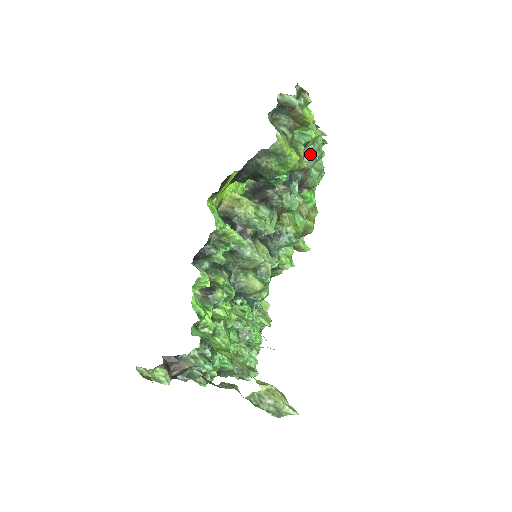
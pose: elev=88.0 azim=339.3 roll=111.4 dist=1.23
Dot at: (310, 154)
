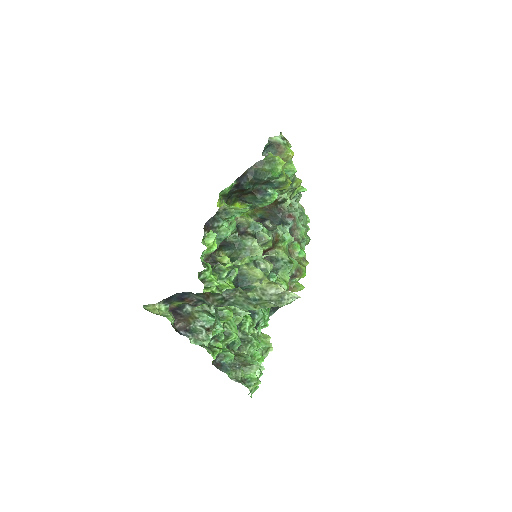
Dot at: occluded
